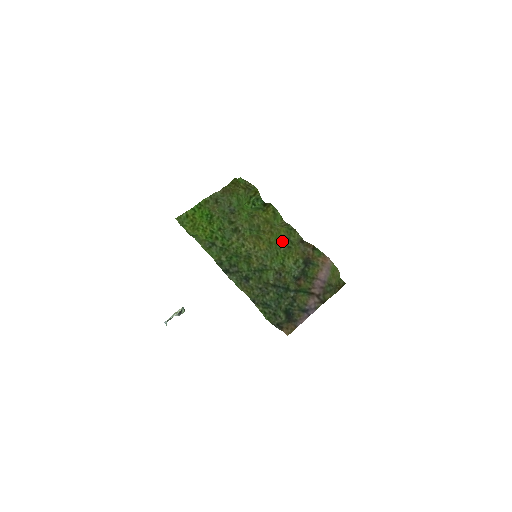
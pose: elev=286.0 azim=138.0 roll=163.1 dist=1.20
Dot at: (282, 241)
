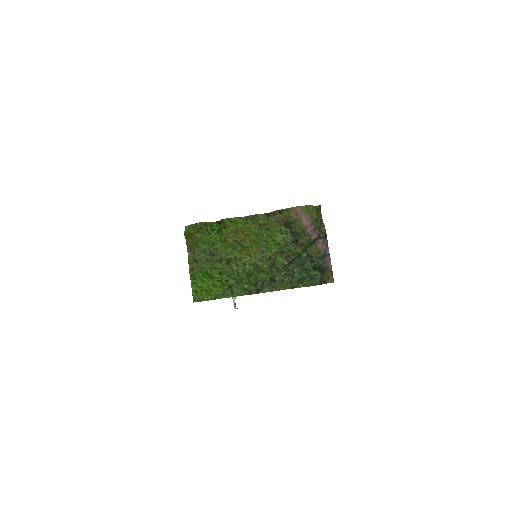
Dot at: (258, 232)
